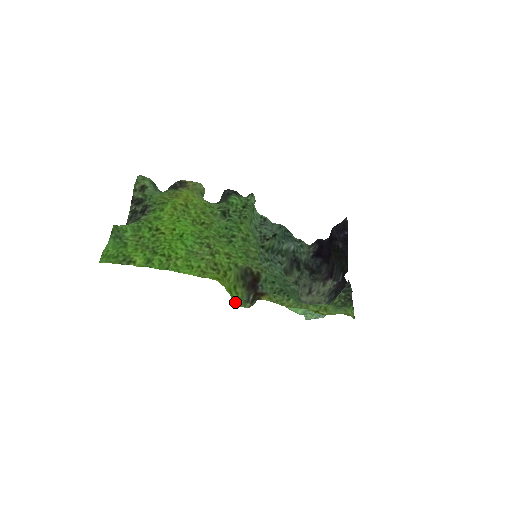
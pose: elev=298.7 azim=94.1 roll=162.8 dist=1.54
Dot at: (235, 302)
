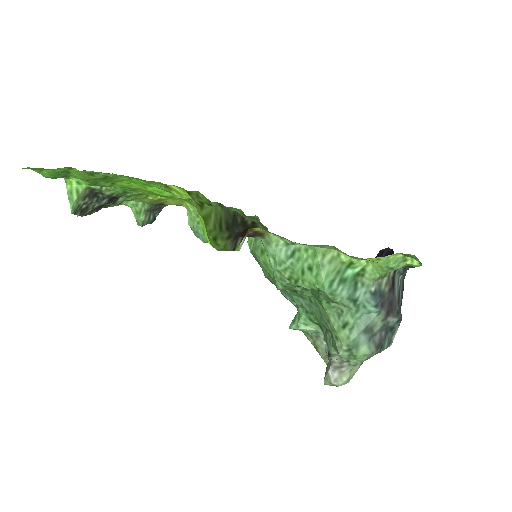
Dot at: occluded
